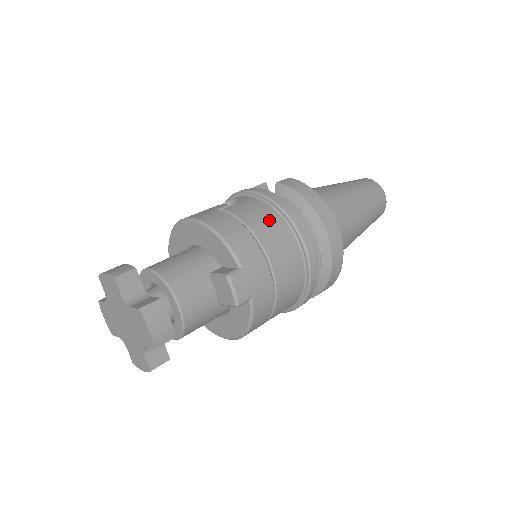
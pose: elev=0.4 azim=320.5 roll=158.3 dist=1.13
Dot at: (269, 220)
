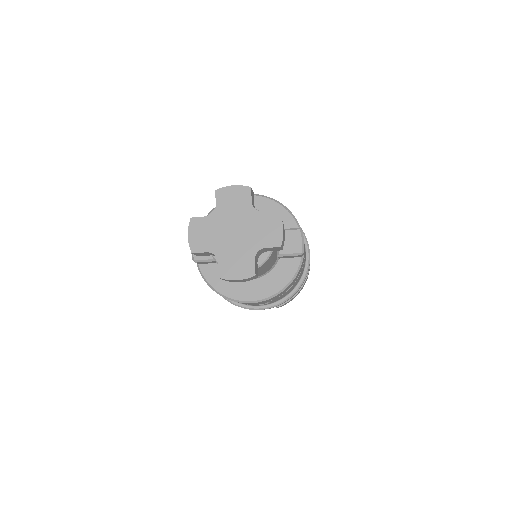
Dot at: occluded
